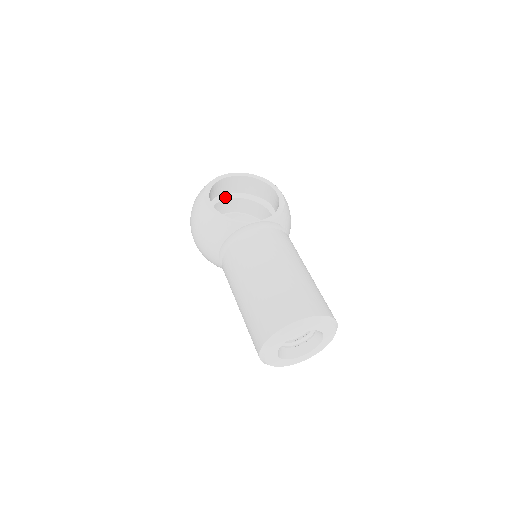
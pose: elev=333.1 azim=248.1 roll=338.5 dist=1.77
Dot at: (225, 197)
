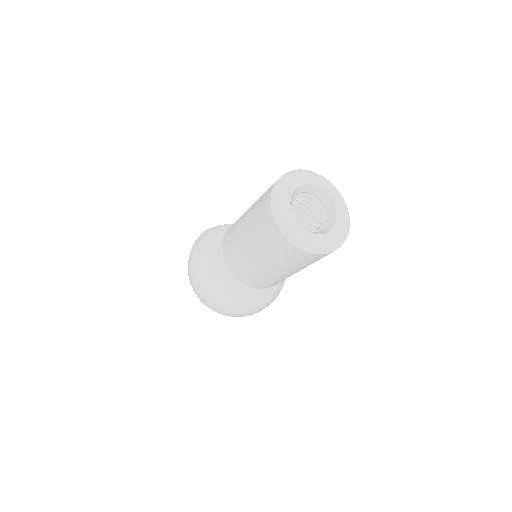
Dot at: occluded
